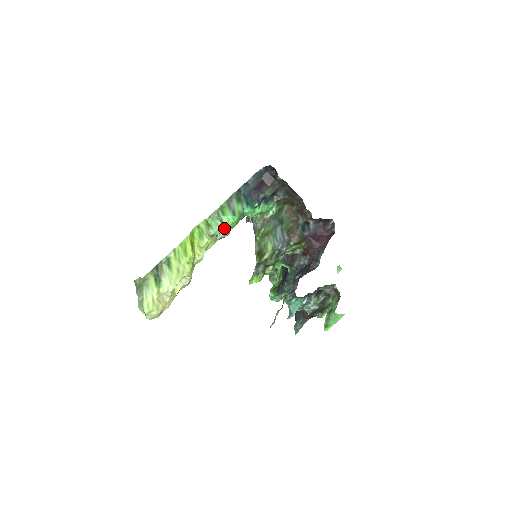
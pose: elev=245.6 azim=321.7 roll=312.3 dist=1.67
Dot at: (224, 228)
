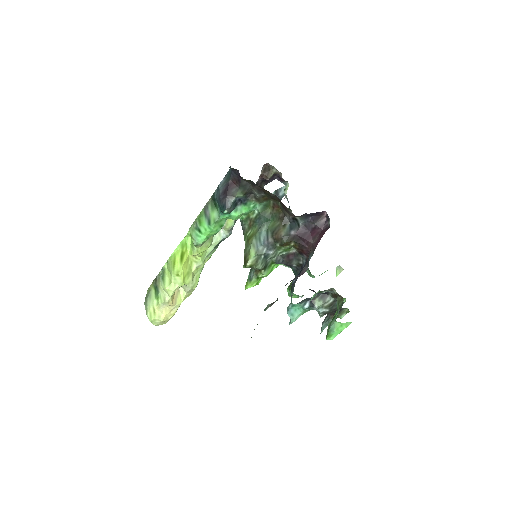
Dot at: (206, 237)
